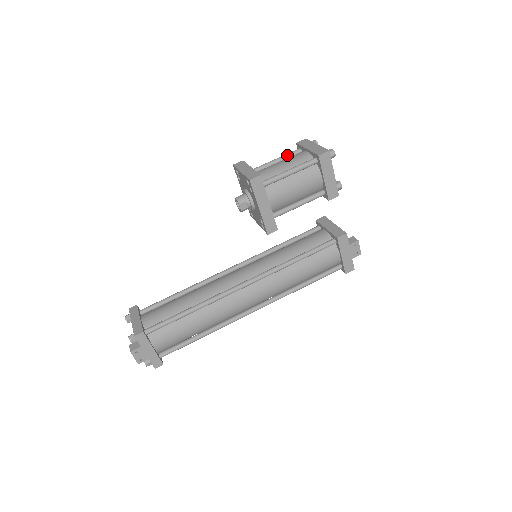
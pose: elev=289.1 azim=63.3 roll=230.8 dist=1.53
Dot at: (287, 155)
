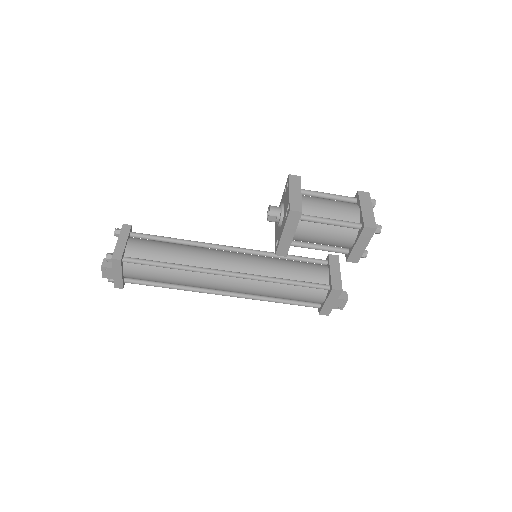
Dot at: (342, 197)
